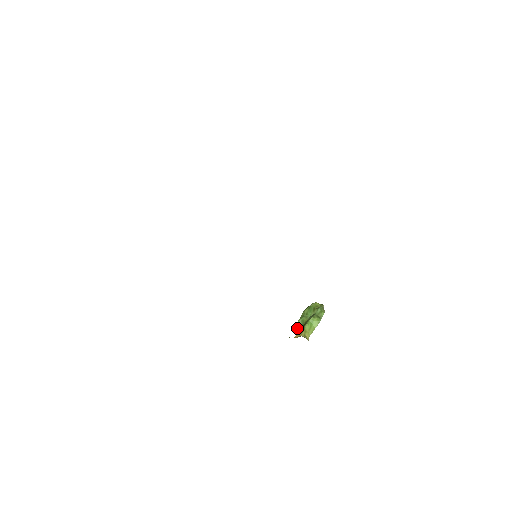
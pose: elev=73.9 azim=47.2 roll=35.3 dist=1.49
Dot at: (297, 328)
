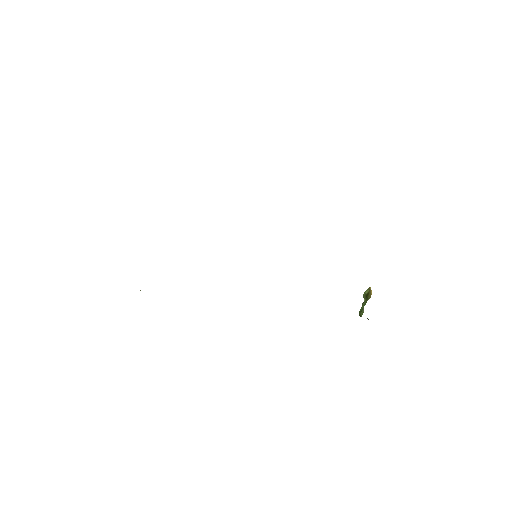
Dot at: (367, 300)
